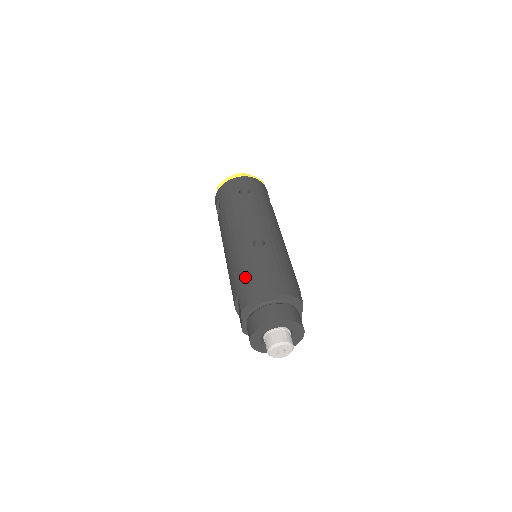
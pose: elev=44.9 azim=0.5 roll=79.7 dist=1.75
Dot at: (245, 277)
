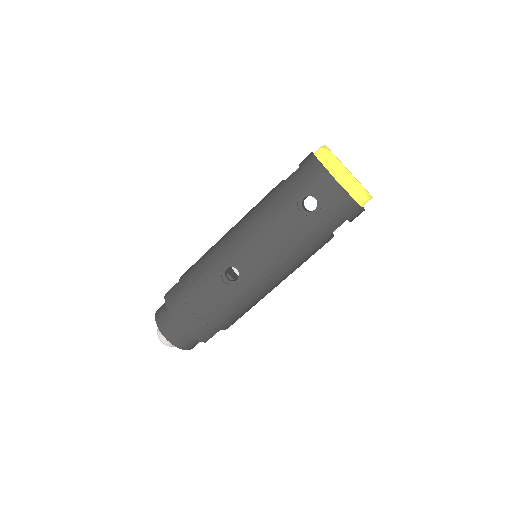
Dot at: (189, 283)
